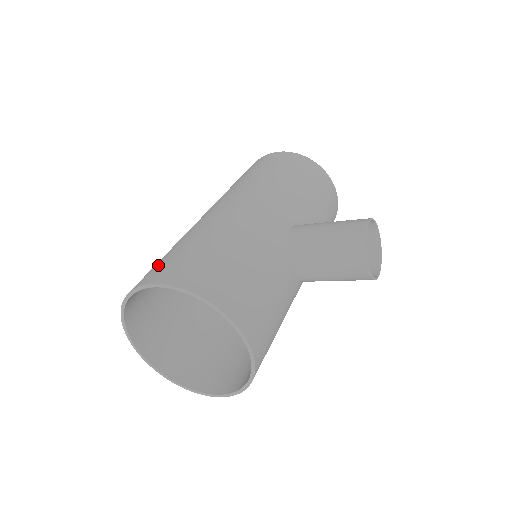
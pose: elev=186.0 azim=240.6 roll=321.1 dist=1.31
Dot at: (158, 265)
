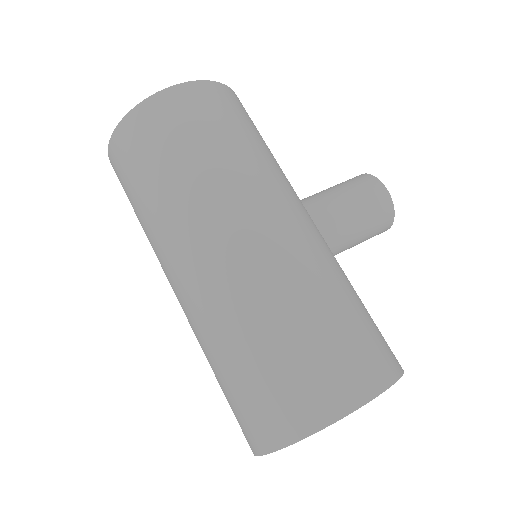
Dot at: (311, 378)
